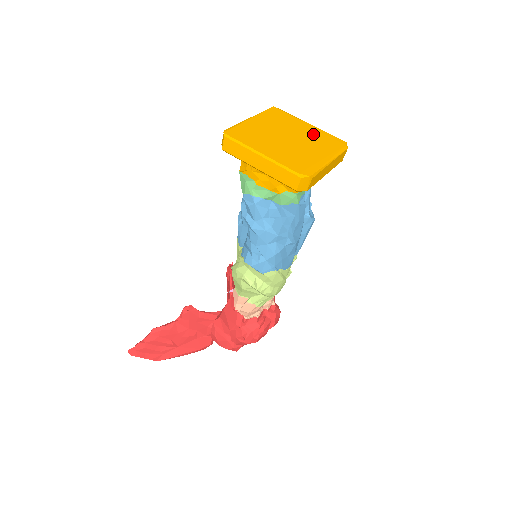
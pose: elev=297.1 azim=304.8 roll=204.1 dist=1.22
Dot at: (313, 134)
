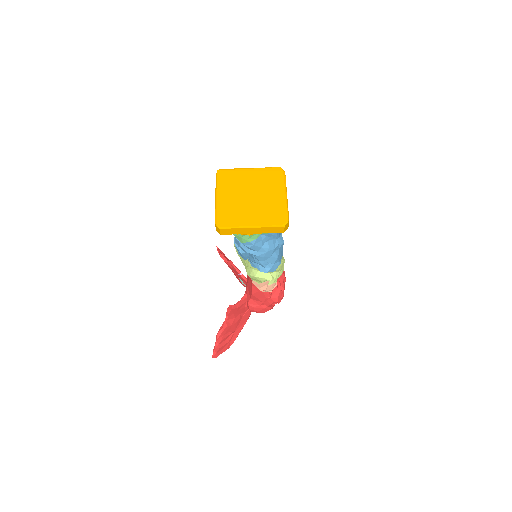
Dot at: (259, 178)
